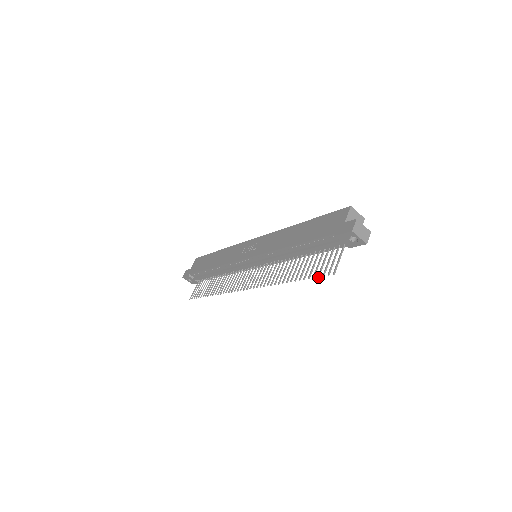
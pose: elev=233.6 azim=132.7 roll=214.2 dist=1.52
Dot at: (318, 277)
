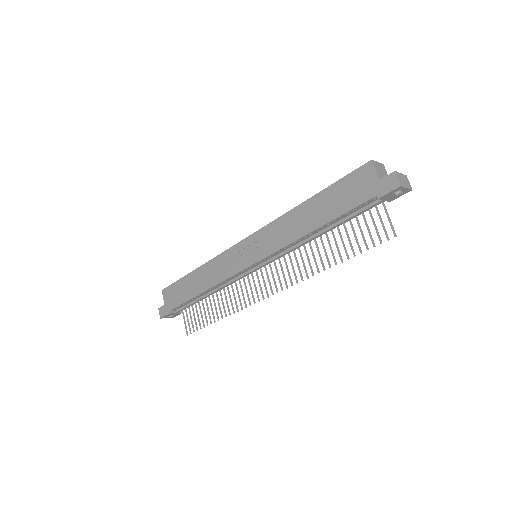
Dot at: occluded
